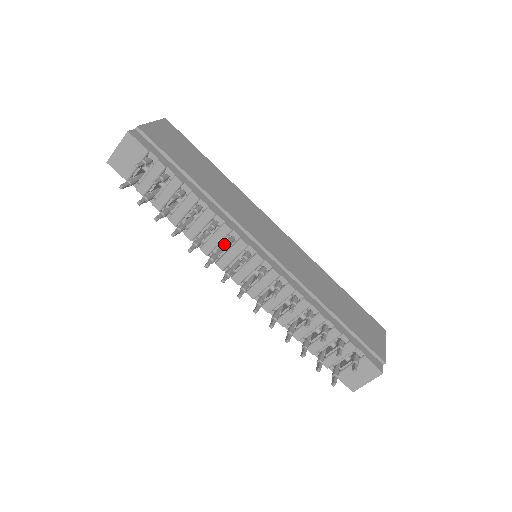
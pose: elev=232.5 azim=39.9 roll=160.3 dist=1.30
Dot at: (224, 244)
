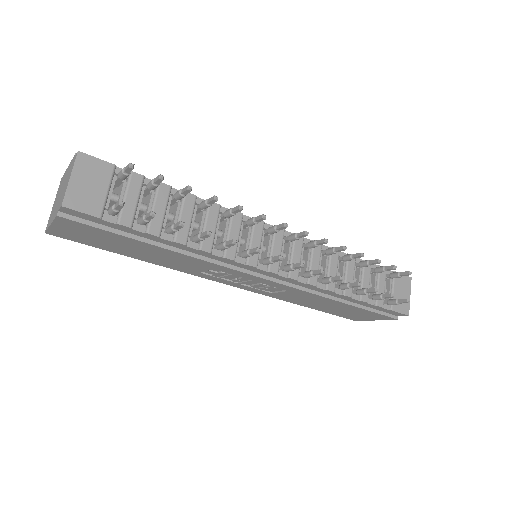
Dot at: (240, 239)
